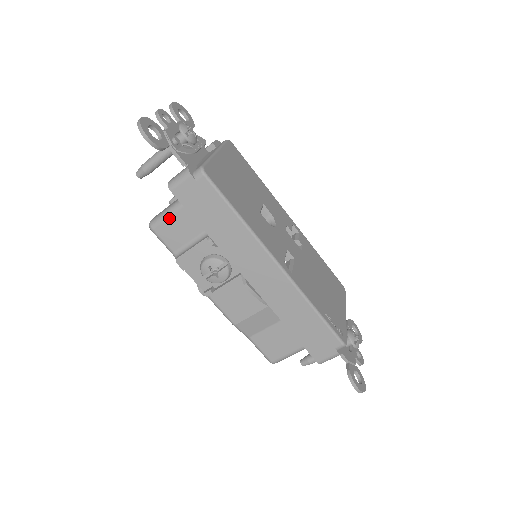
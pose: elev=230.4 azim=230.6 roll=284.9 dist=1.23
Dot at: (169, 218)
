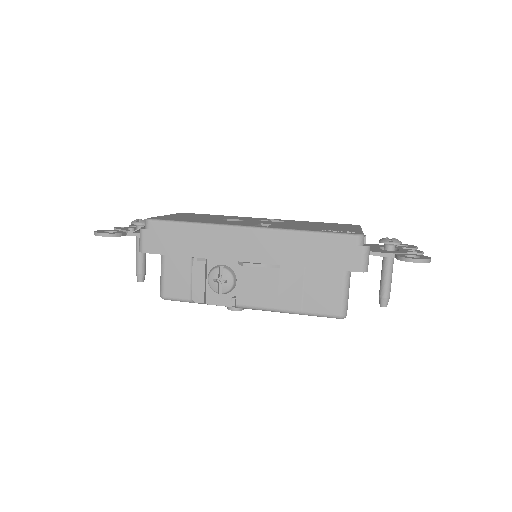
Dot at: (165, 277)
